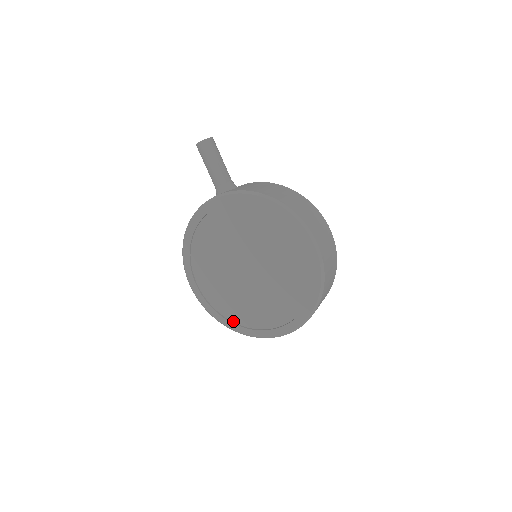
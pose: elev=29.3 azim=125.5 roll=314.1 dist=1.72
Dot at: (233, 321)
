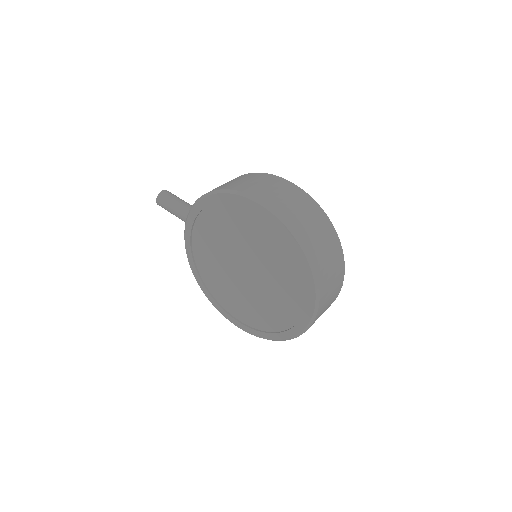
Dot at: (278, 331)
